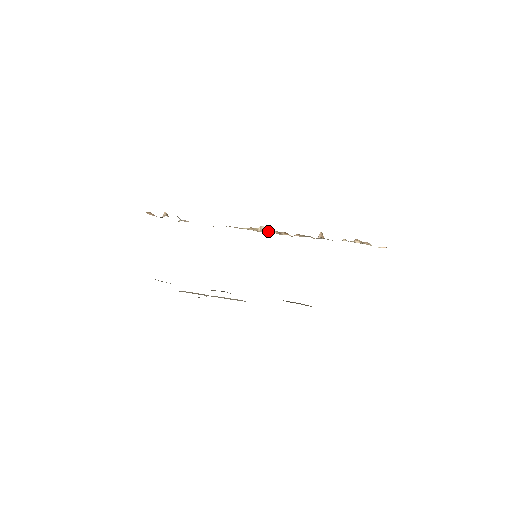
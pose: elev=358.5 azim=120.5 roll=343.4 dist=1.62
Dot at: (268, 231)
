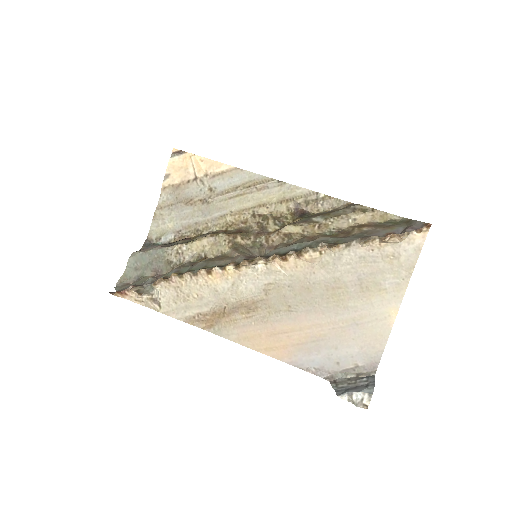
Dot at: (259, 260)
